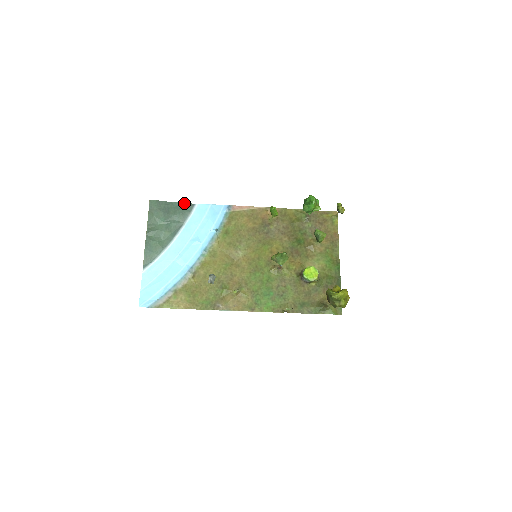
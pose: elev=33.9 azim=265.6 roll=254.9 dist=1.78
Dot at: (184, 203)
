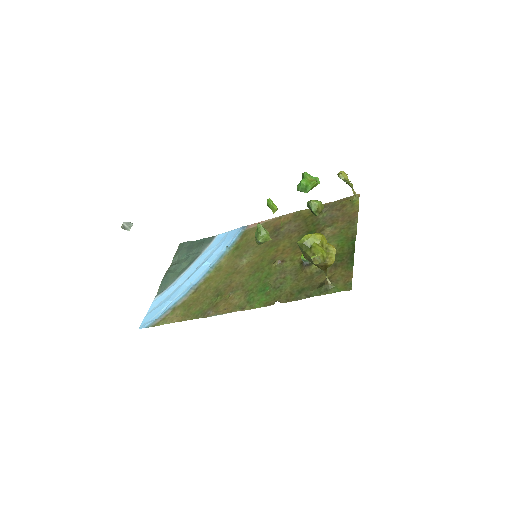
Dot at: (207, 238)
